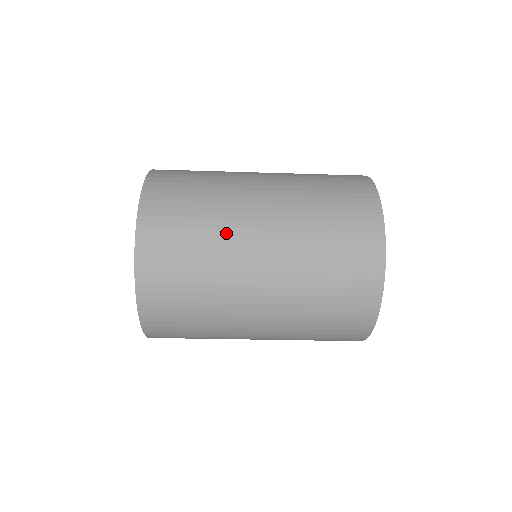
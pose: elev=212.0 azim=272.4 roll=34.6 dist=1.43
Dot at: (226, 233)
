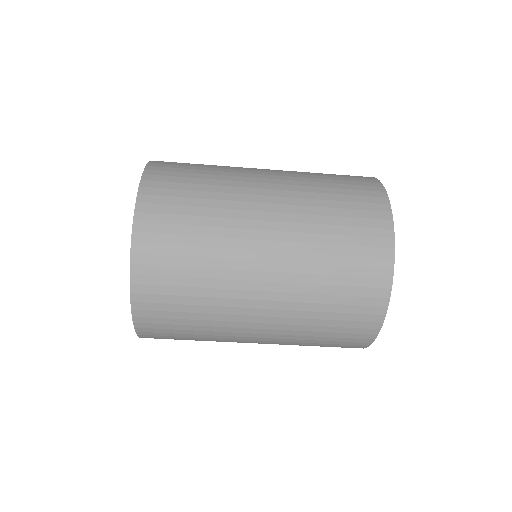
Dot at: (224, 303)
